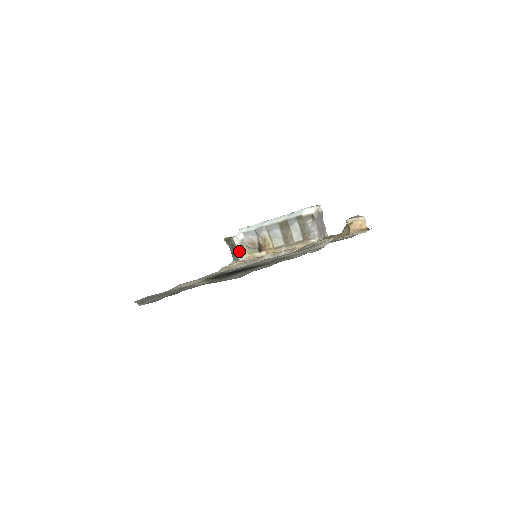
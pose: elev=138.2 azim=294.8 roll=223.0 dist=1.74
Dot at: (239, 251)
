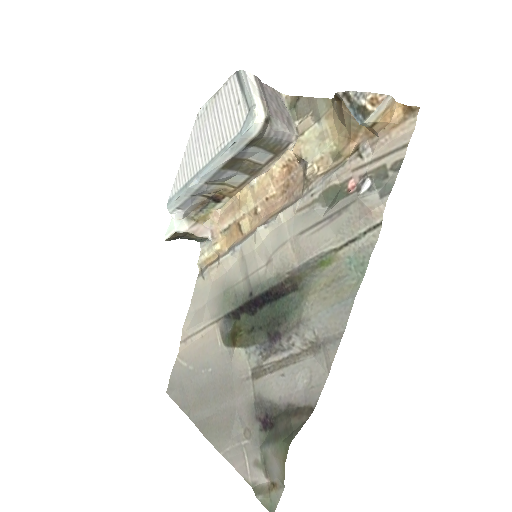
Dot at: (197, 230)
